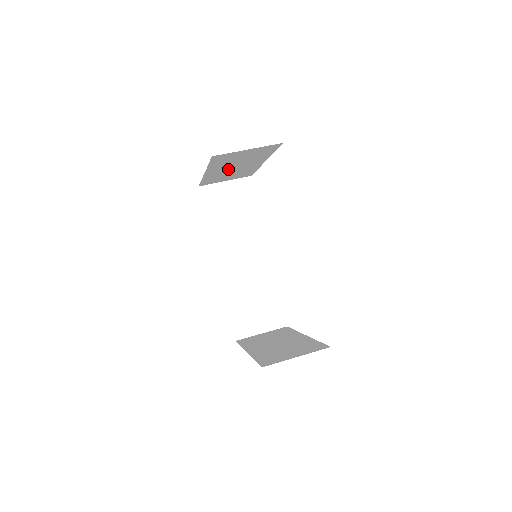
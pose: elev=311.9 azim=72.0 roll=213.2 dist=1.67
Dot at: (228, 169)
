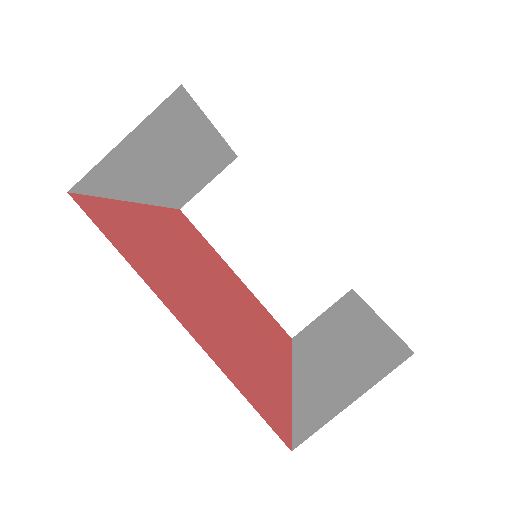
Dot at: occluded
